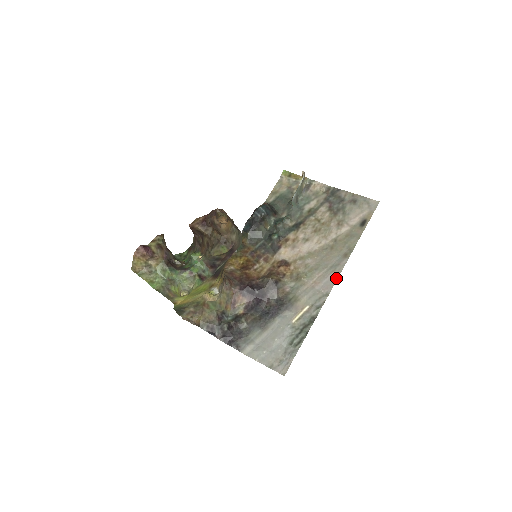
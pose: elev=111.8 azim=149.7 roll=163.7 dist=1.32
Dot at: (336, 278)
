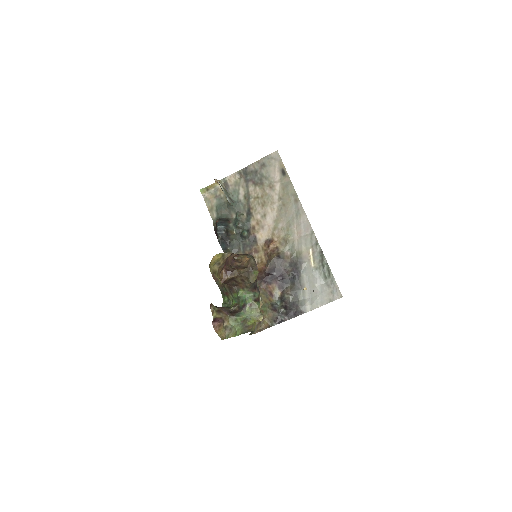
Dot at: (306, 218)
